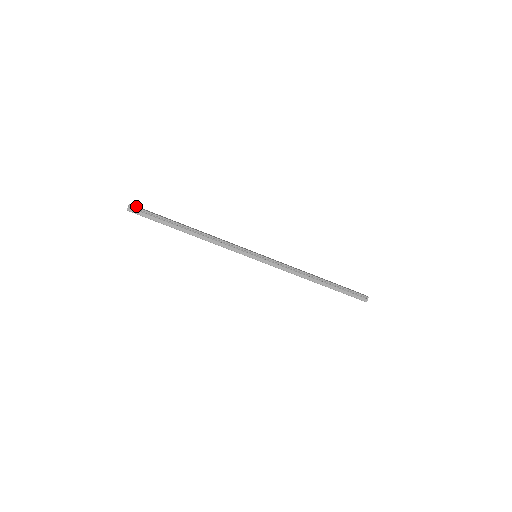
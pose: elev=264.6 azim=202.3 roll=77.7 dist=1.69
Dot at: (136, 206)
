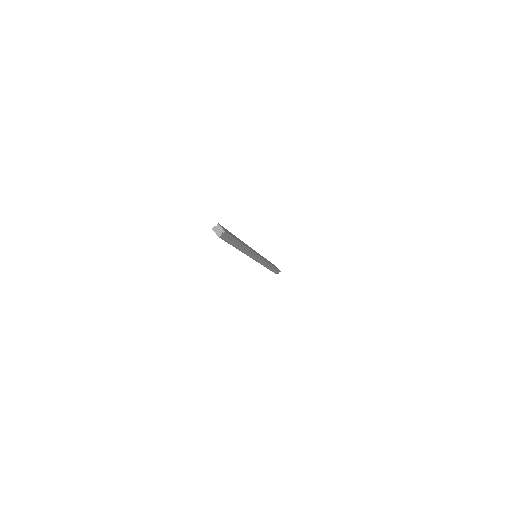
Dot at: occluded
